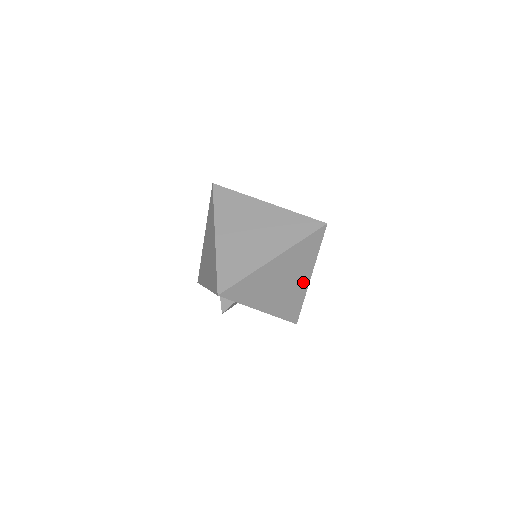
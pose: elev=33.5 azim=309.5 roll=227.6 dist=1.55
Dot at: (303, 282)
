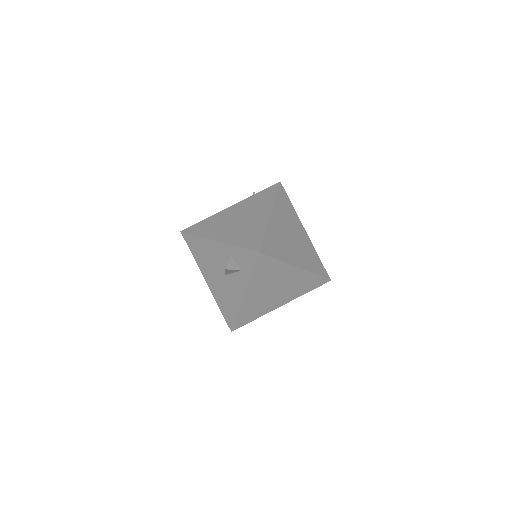
Dot at: (276, 304)
